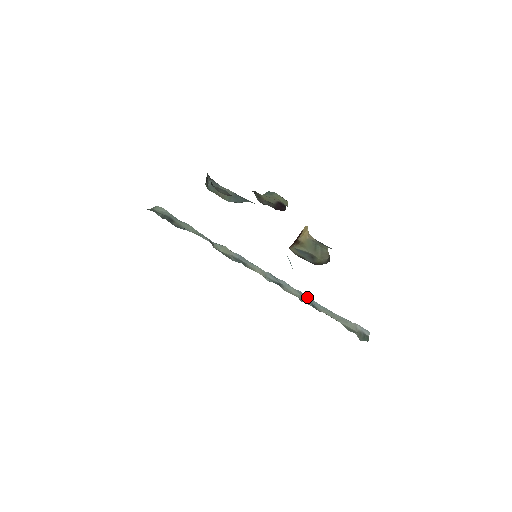
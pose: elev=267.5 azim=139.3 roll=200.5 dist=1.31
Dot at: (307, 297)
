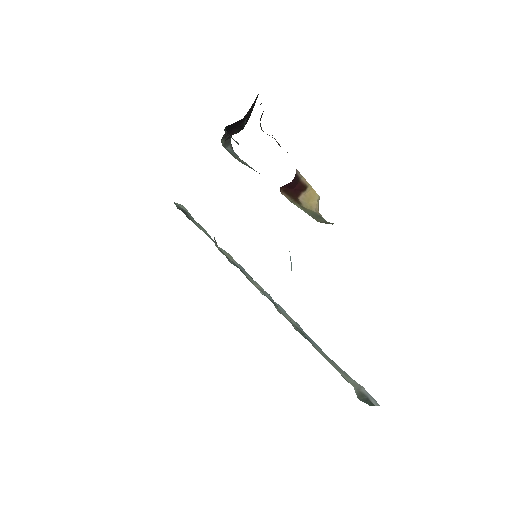
Dot at: (305, 333)
